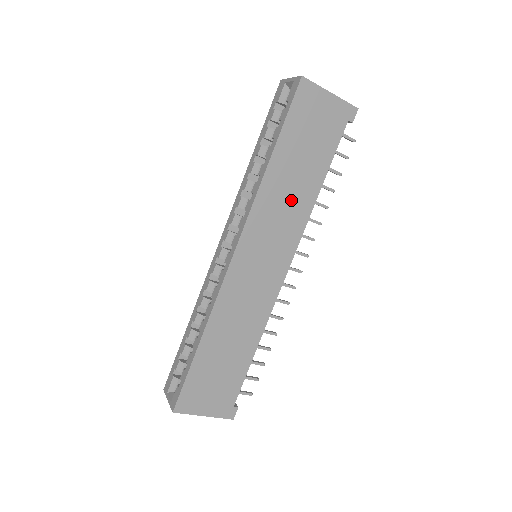
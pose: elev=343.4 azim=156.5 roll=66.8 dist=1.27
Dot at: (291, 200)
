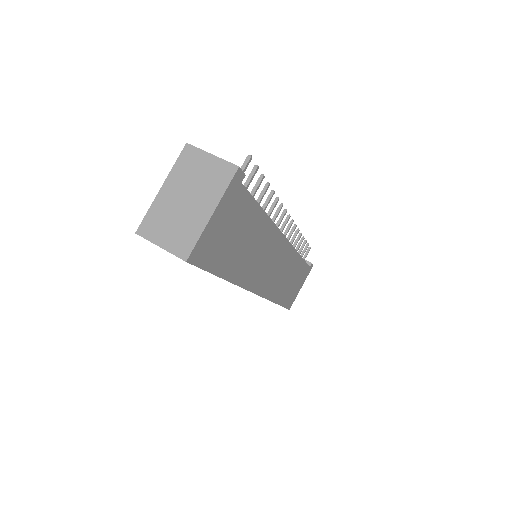
Dot at: (257, 248)
